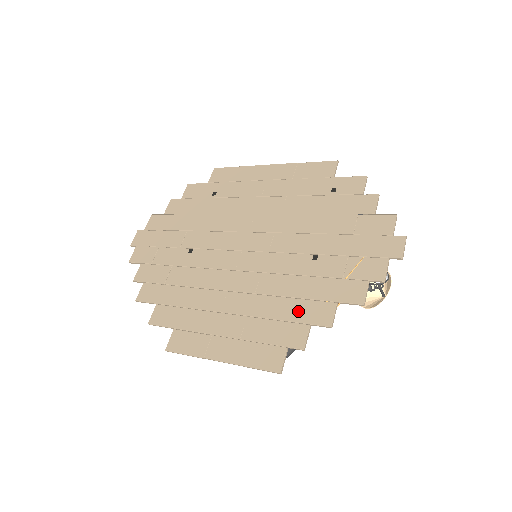
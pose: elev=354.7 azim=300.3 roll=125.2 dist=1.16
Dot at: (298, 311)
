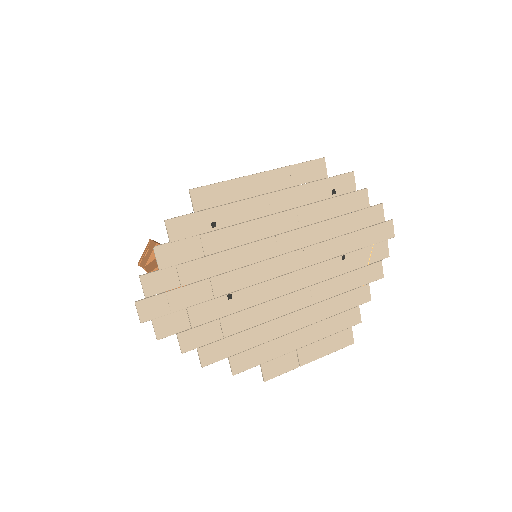
Dot at: (349, 301)
